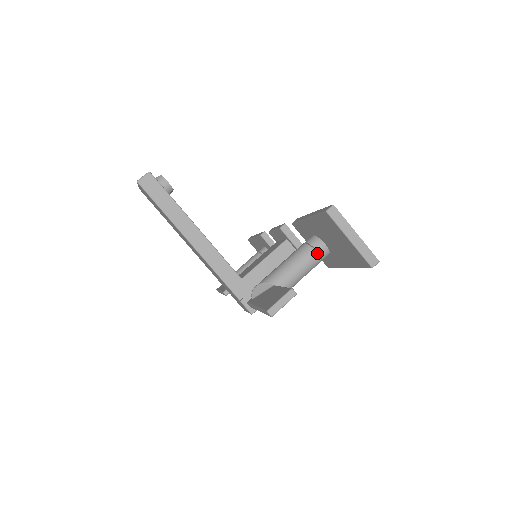
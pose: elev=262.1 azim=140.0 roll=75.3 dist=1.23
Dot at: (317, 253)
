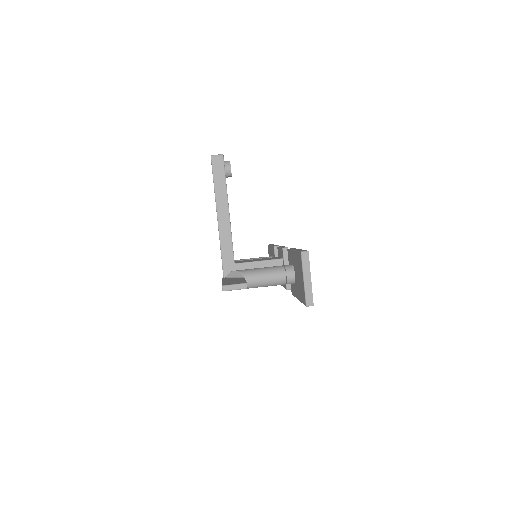
Dot at: (286, 277)
